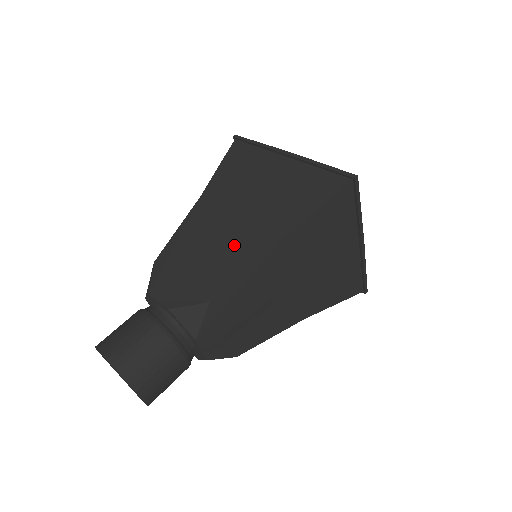
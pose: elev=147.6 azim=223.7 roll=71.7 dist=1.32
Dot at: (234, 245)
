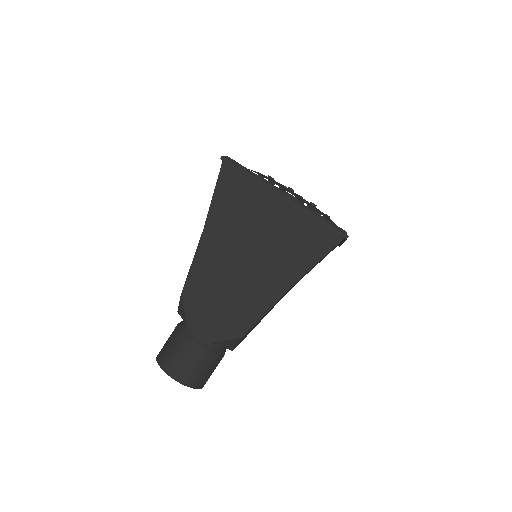
Dot at: occluded
